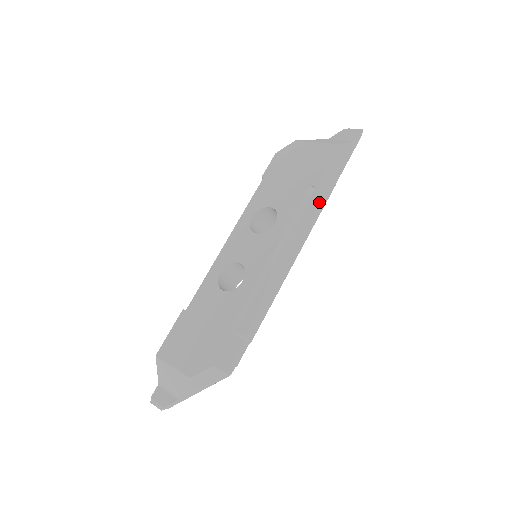
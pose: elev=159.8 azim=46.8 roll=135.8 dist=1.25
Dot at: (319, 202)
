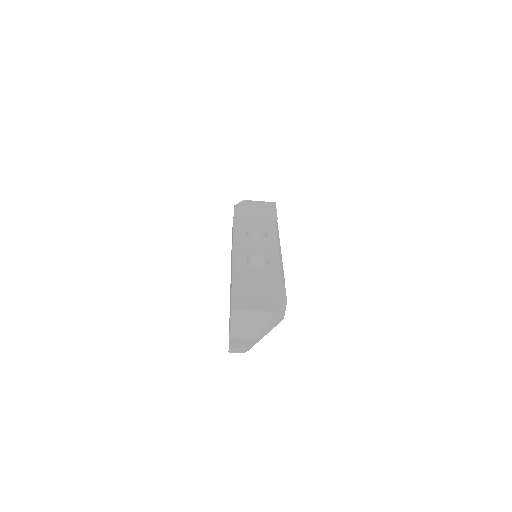
Dot at: occluded
